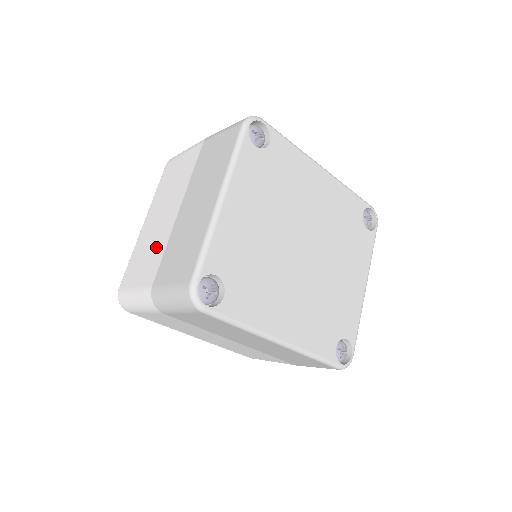
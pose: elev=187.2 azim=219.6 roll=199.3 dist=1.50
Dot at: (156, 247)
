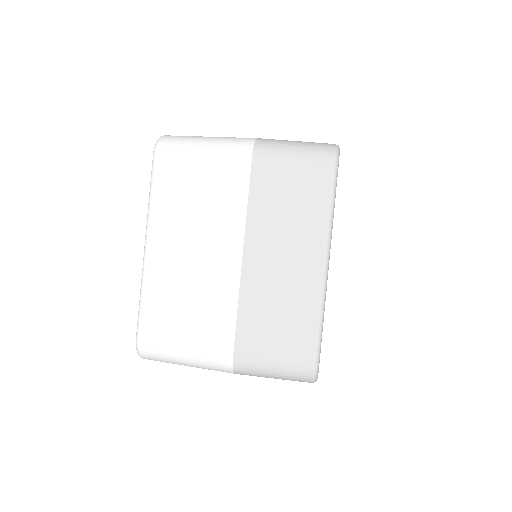
Dot at: (211, 299)
